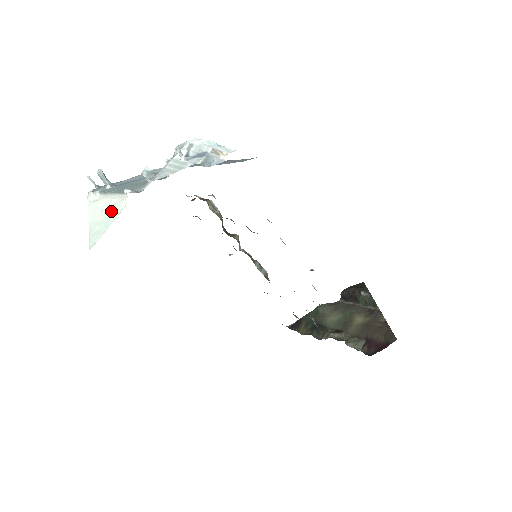
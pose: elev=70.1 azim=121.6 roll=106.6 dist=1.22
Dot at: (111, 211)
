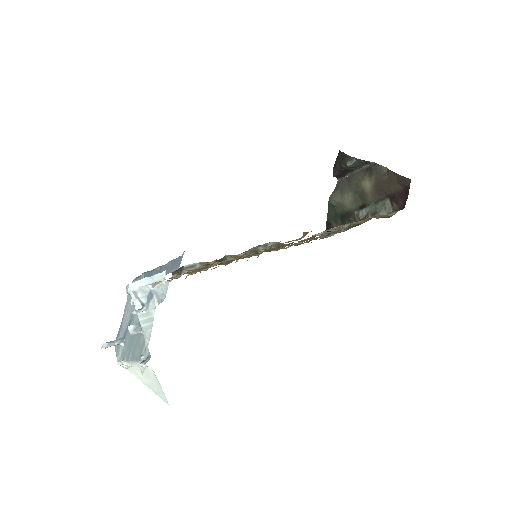
Dot at: (149, 376)
